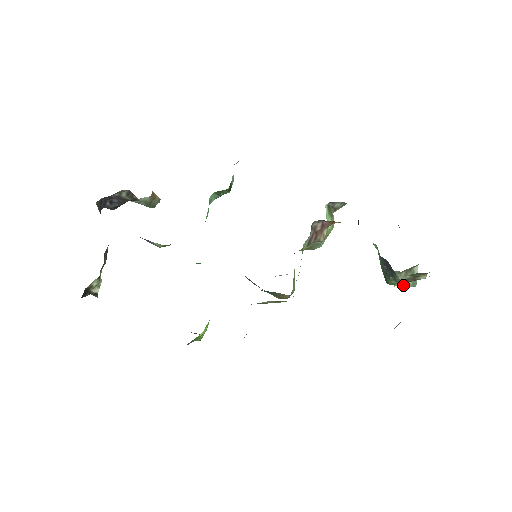
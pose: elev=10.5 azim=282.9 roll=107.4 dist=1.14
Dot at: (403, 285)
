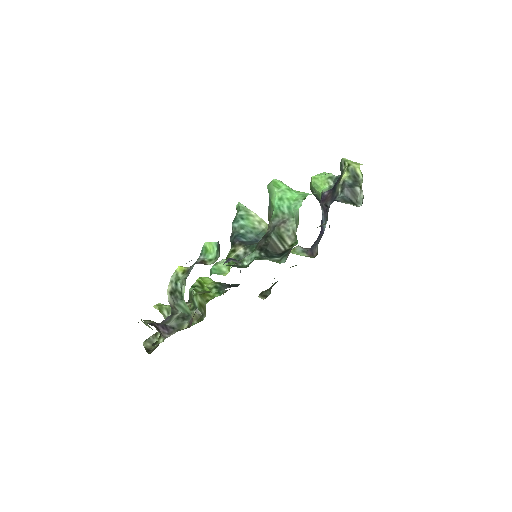
Dot at: occluded
